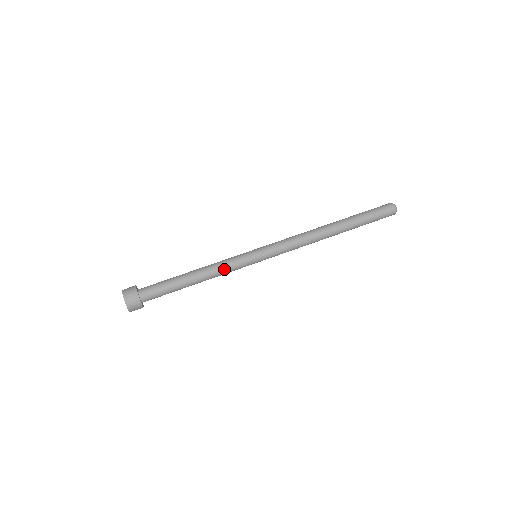
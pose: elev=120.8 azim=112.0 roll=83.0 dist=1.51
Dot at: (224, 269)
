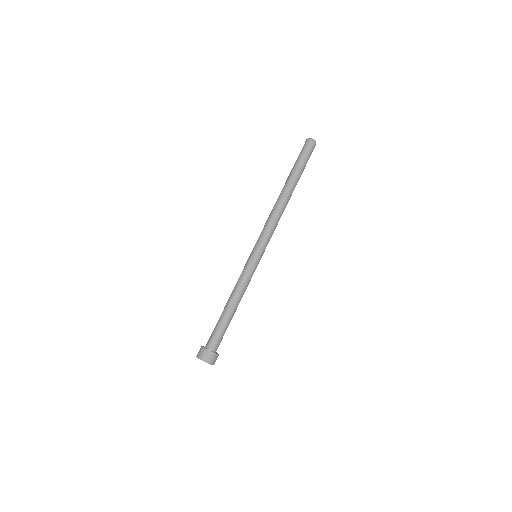
Dot at: (244, 283)
